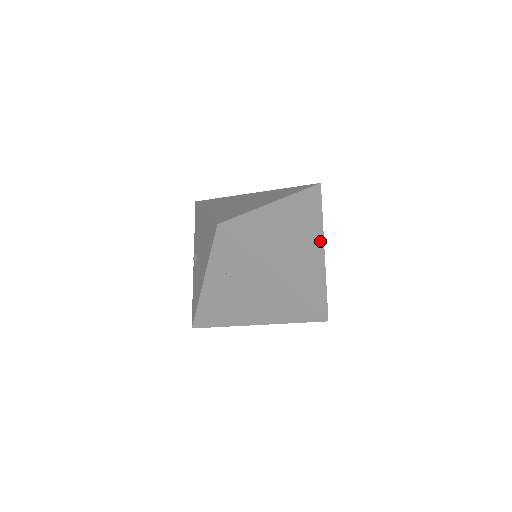
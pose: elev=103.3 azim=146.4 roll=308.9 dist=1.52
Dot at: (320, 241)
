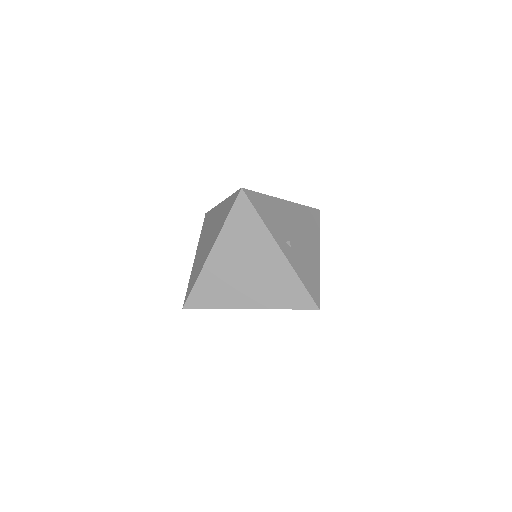
Dot at: (273, 246)
